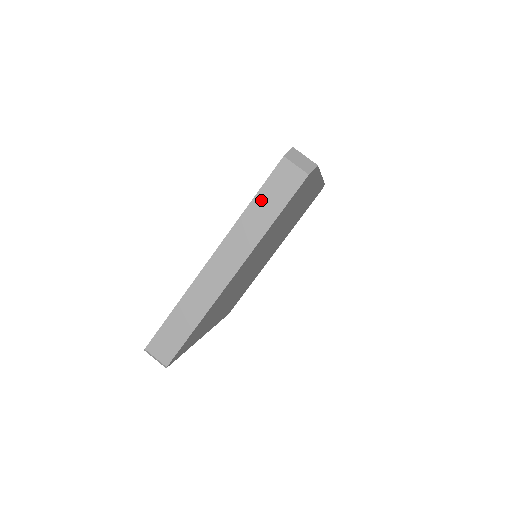
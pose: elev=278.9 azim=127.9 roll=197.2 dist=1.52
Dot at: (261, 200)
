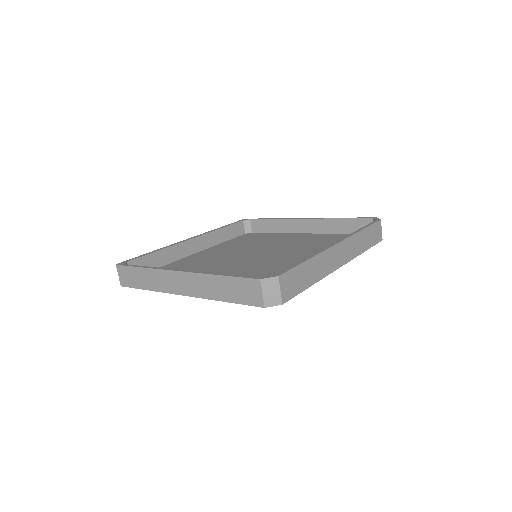
Dot at: (227, 282)
